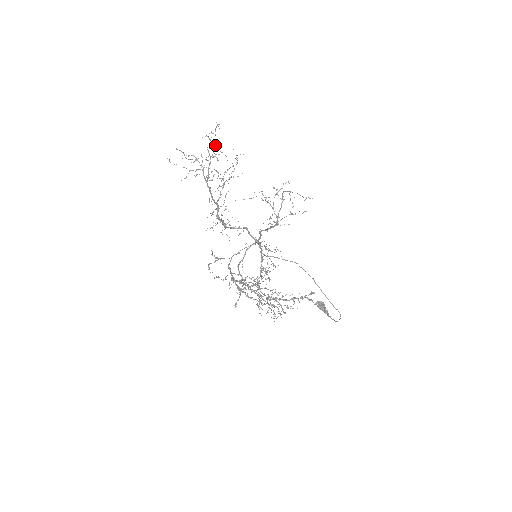
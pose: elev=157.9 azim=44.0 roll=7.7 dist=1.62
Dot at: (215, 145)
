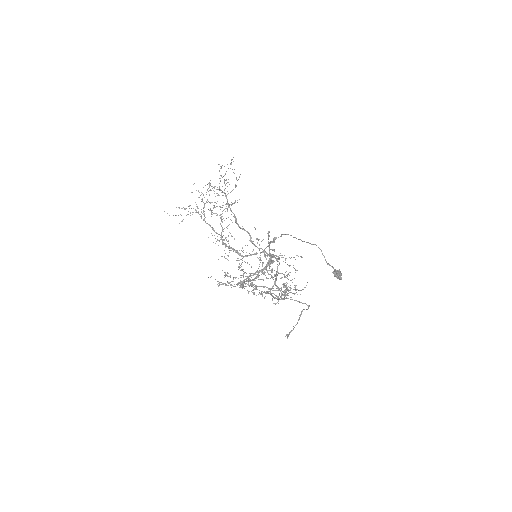
Dot at: occluded
